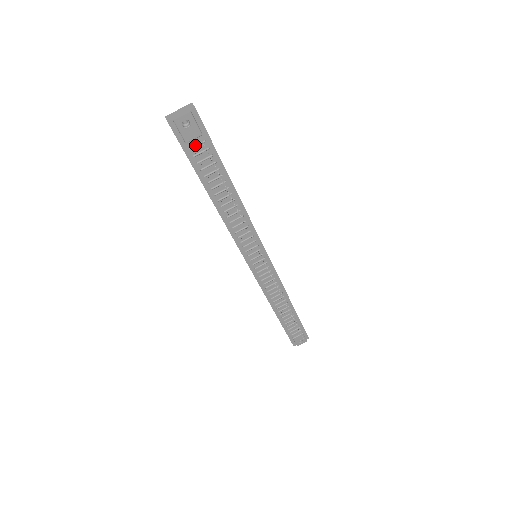
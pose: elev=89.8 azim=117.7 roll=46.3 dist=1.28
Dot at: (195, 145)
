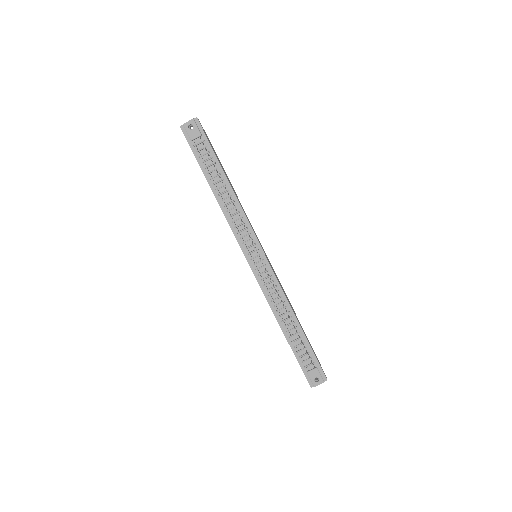
Dot at: (197, 143)
